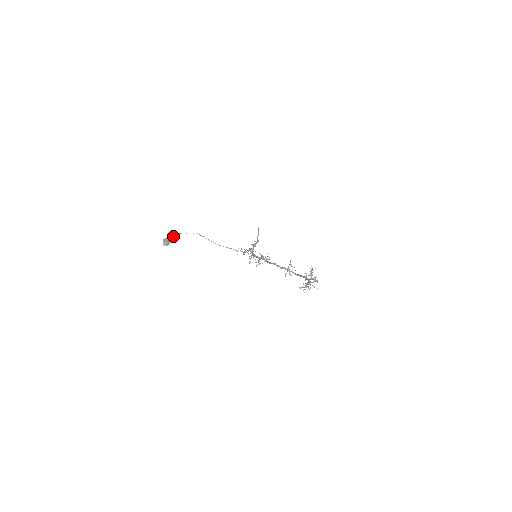
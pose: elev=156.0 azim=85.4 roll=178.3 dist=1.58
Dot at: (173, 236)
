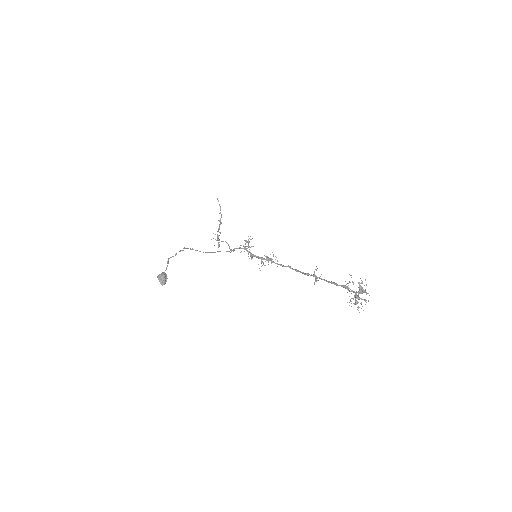
Dot at: (166, 267)
